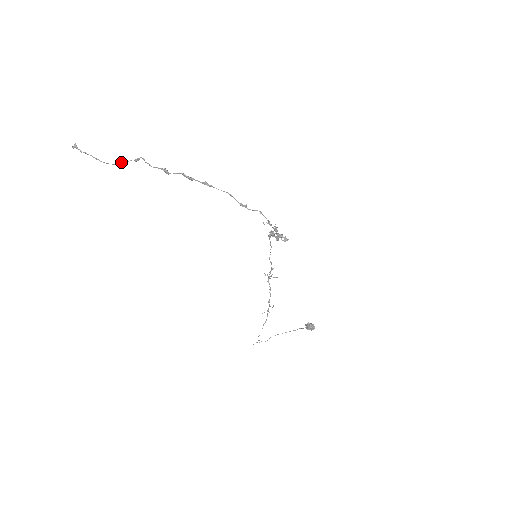
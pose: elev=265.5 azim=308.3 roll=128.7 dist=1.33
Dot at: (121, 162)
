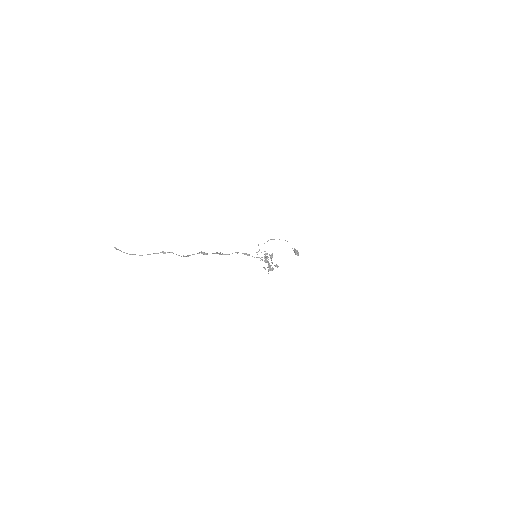
Dot at: occluded
